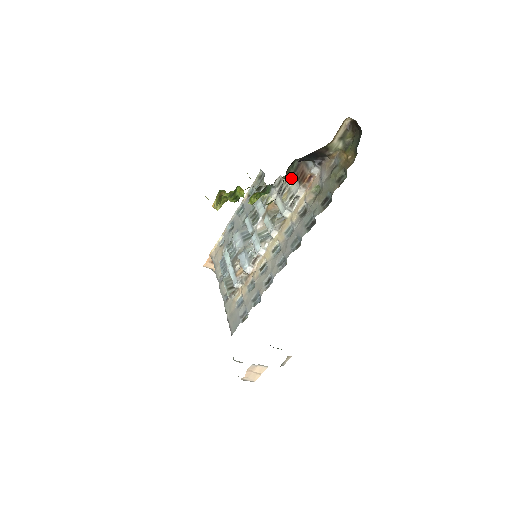
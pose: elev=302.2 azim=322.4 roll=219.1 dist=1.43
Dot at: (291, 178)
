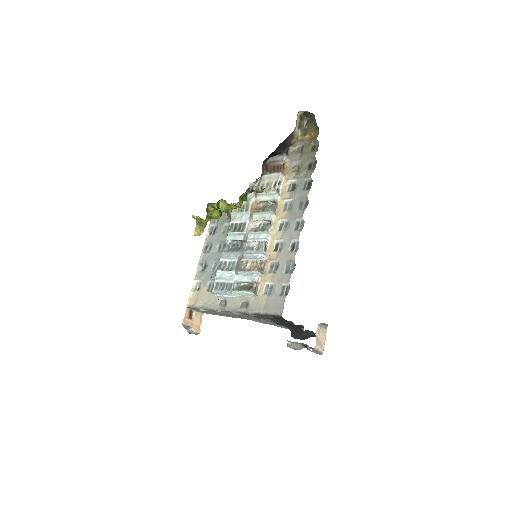
Dot at: (264, 178)
